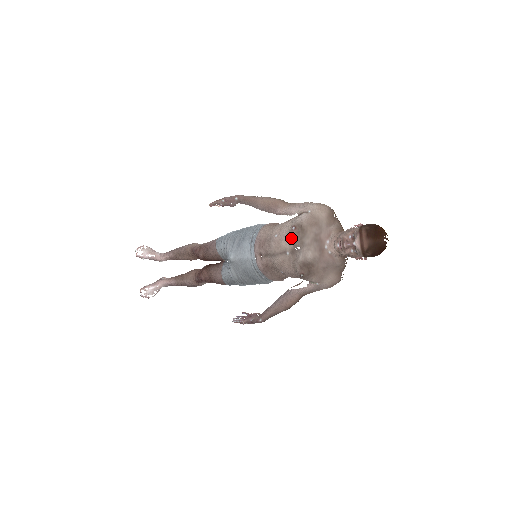
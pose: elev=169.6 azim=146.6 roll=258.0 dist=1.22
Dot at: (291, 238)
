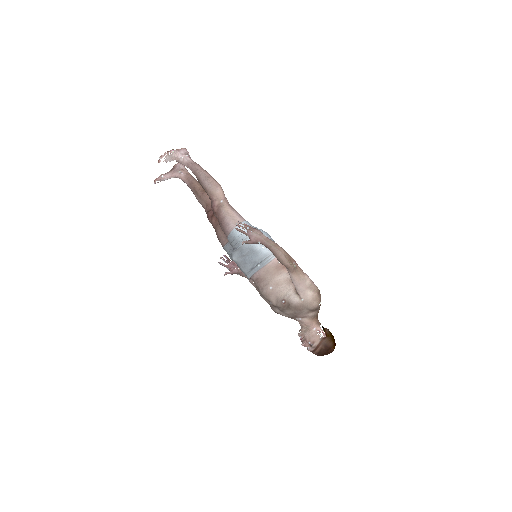
Dot at: (278, 304)
